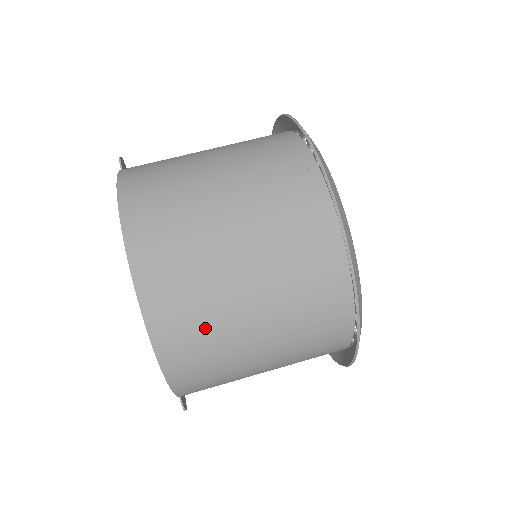
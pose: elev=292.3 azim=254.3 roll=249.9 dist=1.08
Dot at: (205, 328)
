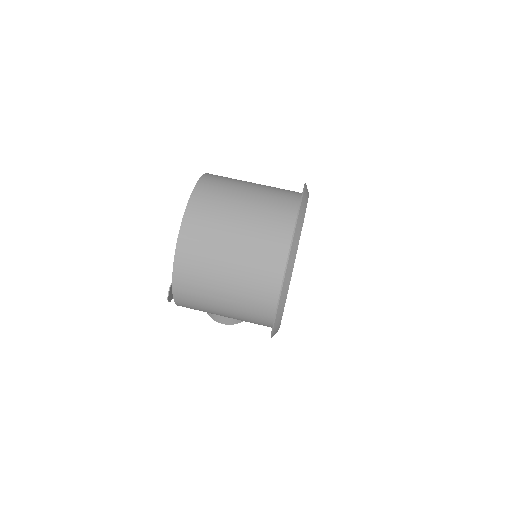
Dot at: (213, 219)
